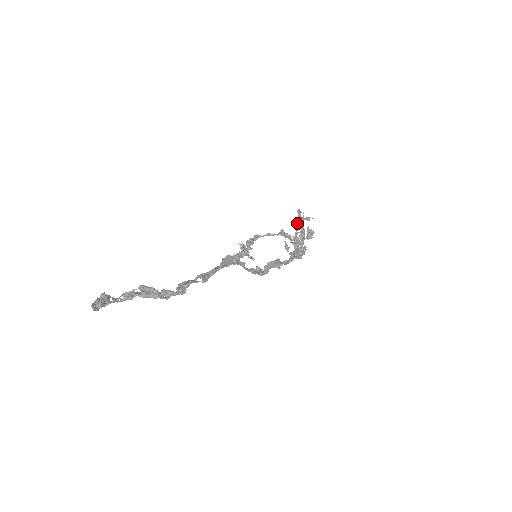
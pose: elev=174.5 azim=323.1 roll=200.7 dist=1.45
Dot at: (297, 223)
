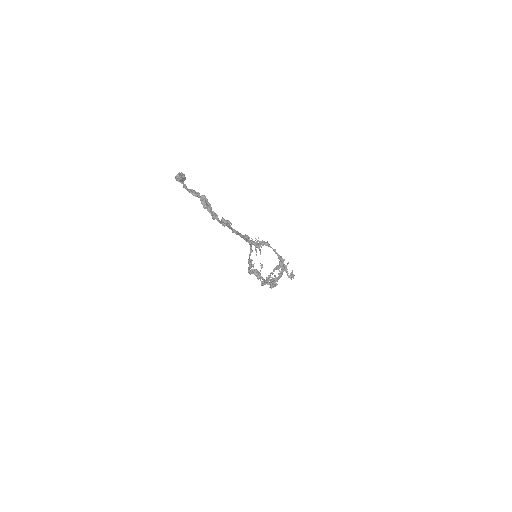
Dot at: (276, 267)
